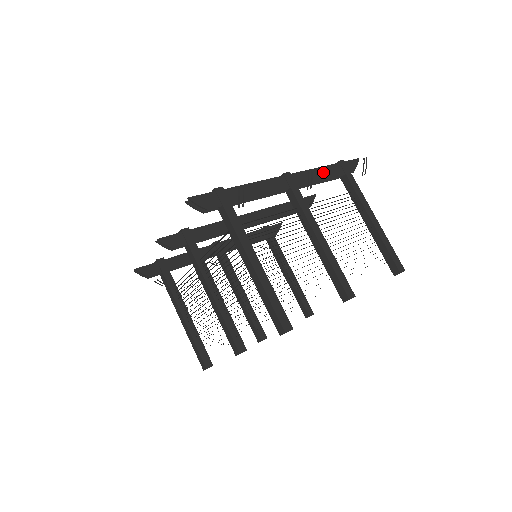
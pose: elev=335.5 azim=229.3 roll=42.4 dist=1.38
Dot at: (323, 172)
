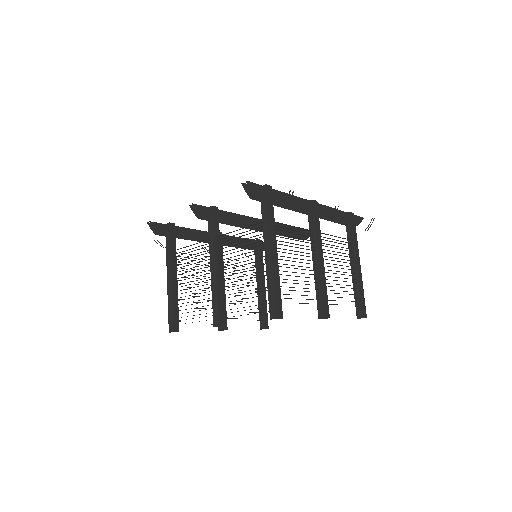
Dot at: (338, 214)
